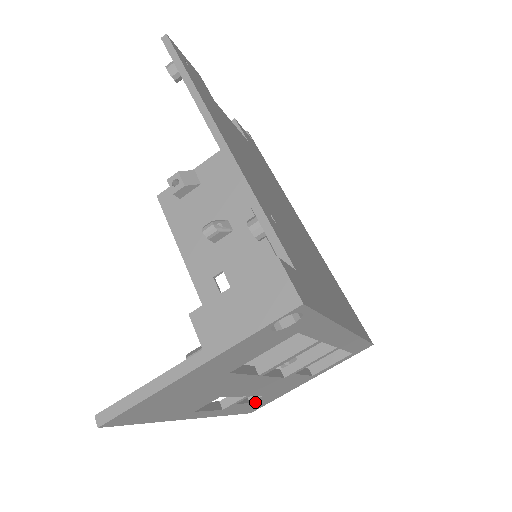
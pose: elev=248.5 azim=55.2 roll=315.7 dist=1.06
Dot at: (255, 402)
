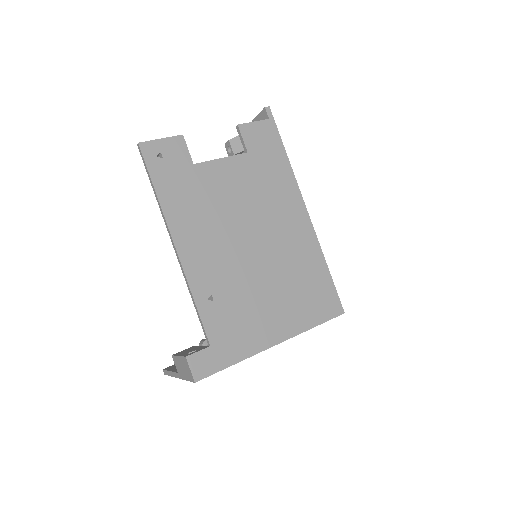
Dot at: occluded
